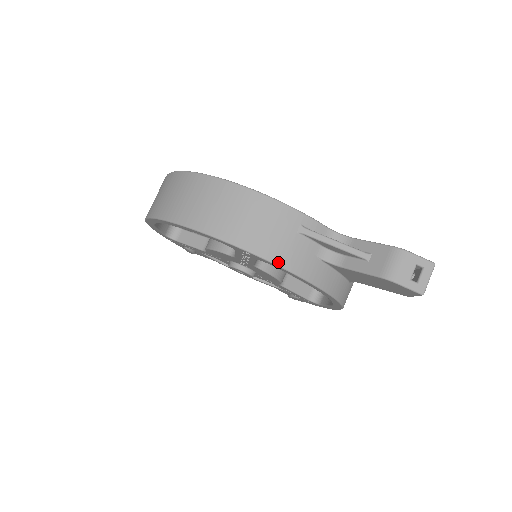
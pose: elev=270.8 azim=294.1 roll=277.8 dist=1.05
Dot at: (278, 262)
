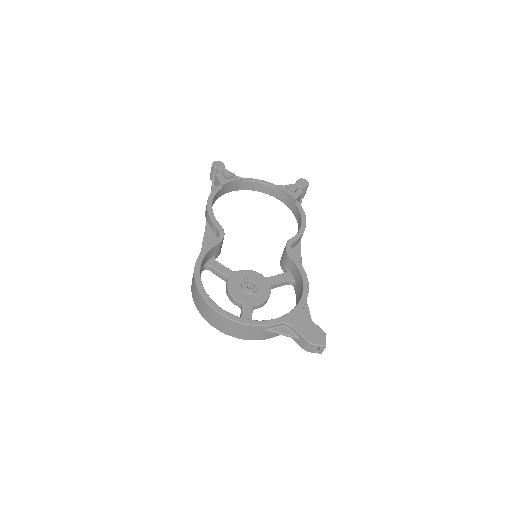
Dot at: occluded
